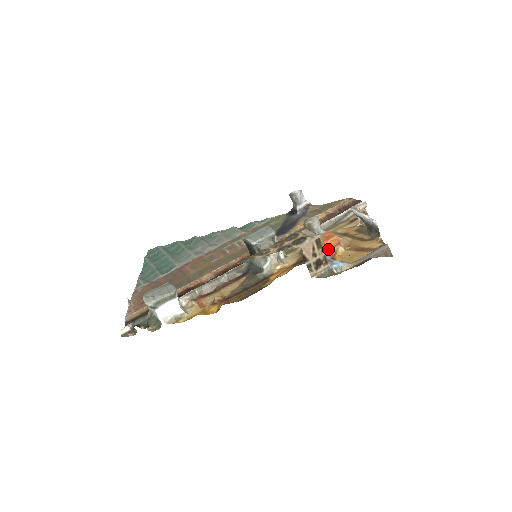
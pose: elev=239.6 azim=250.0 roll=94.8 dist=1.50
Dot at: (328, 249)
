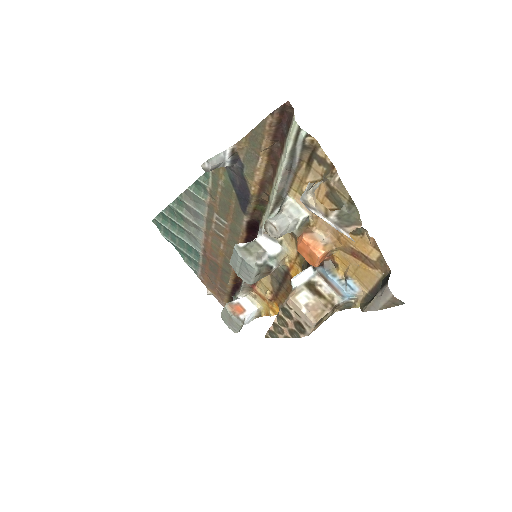
Dot at: (321, 261)
